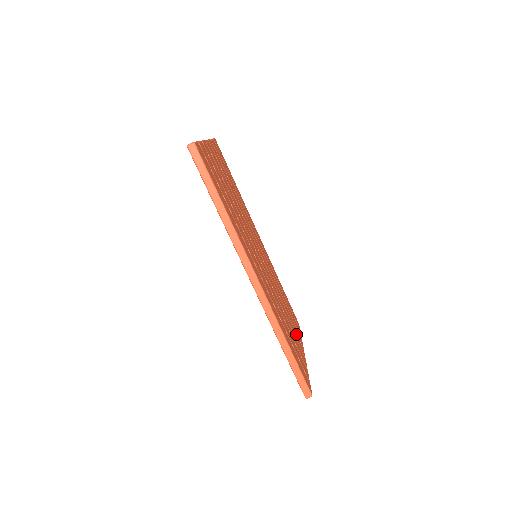
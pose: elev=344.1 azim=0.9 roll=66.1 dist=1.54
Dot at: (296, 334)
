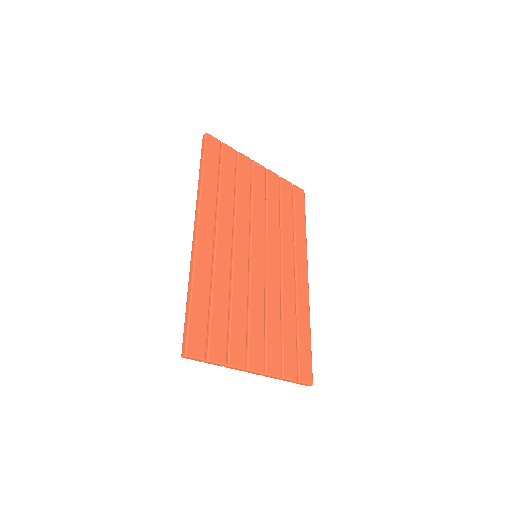
Dot at: (262, 348)
